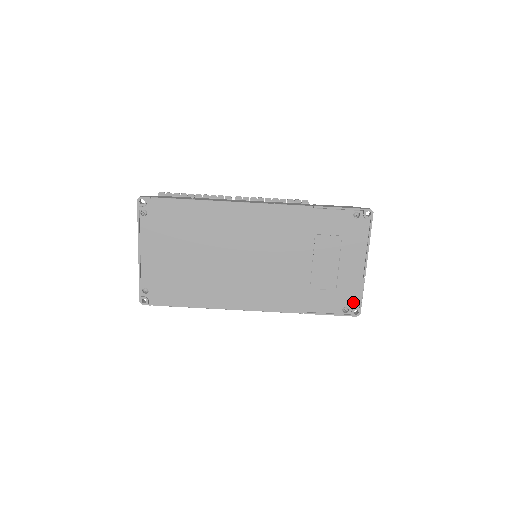
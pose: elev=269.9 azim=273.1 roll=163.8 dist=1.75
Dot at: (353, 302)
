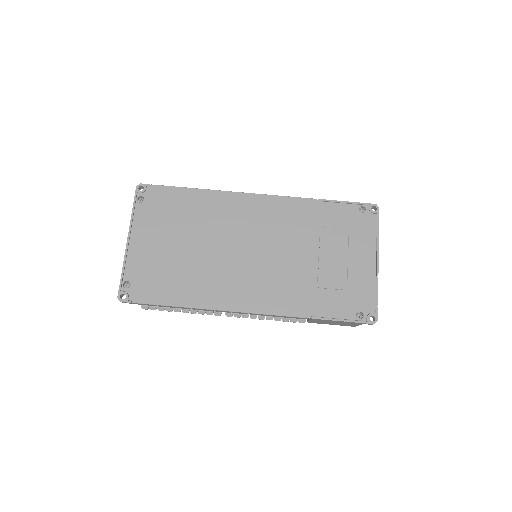
Dot at: (368, 305)
